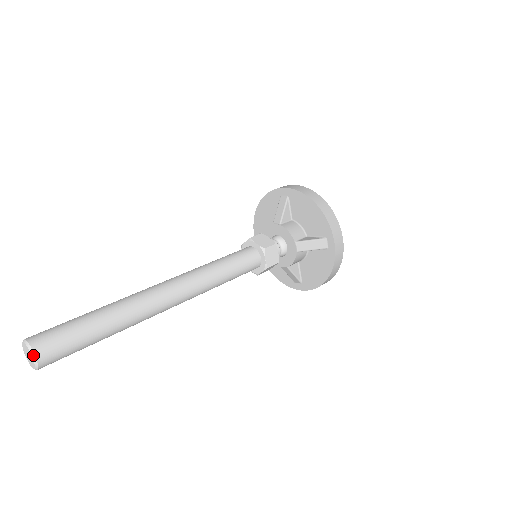
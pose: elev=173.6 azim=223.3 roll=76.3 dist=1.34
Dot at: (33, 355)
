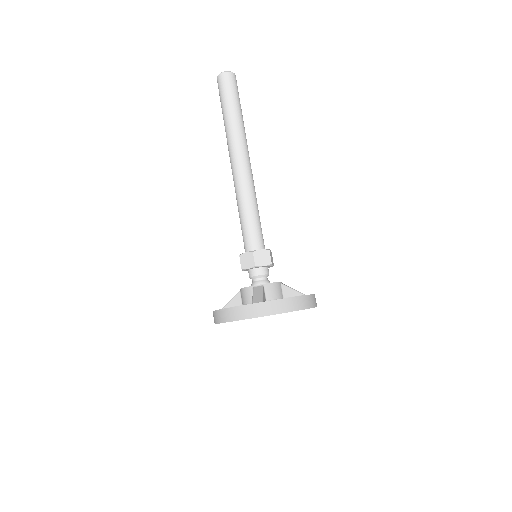
Dot at: (235, 76)
